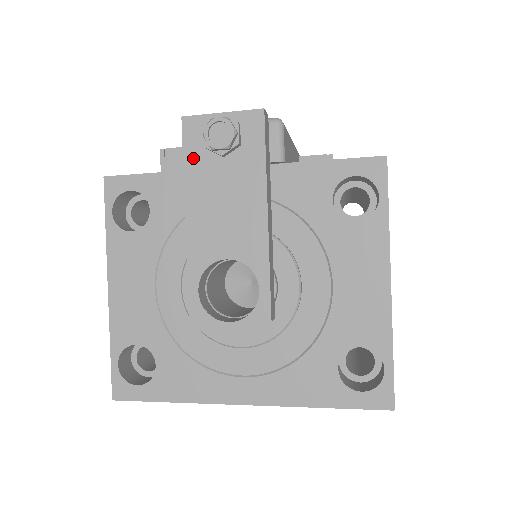
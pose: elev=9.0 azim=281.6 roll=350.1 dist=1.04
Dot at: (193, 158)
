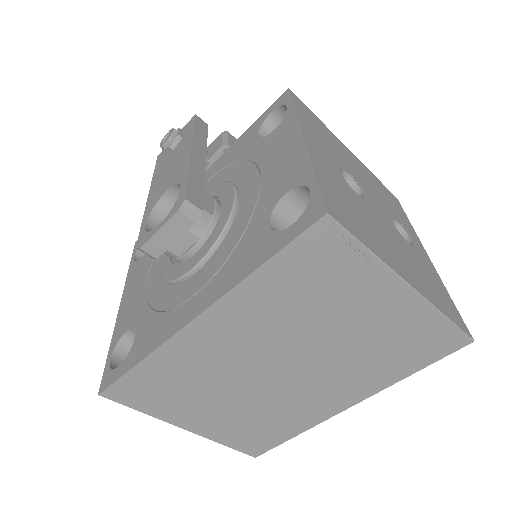
Dot at: (159, 166)
